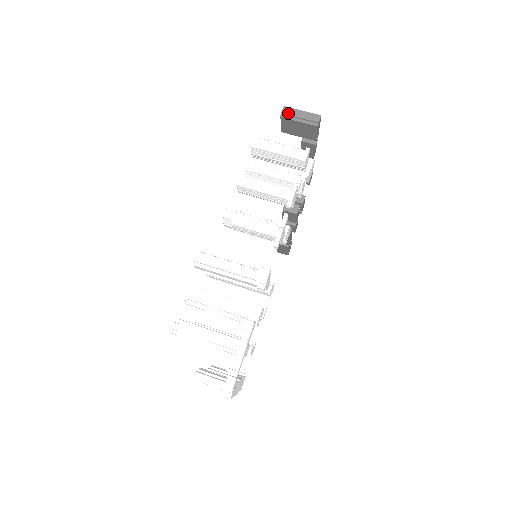
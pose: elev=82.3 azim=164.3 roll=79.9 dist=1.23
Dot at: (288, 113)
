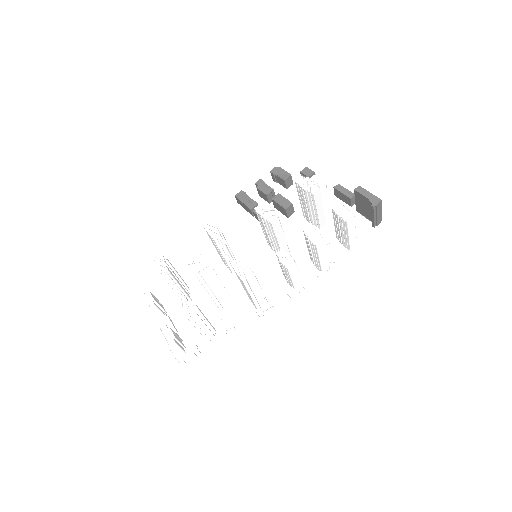
Dot at: (378, 208)
